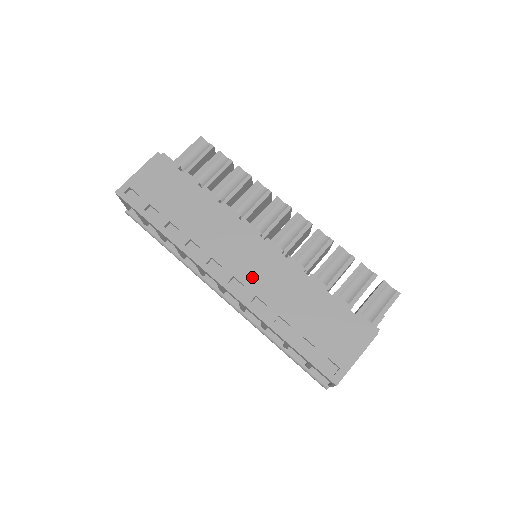
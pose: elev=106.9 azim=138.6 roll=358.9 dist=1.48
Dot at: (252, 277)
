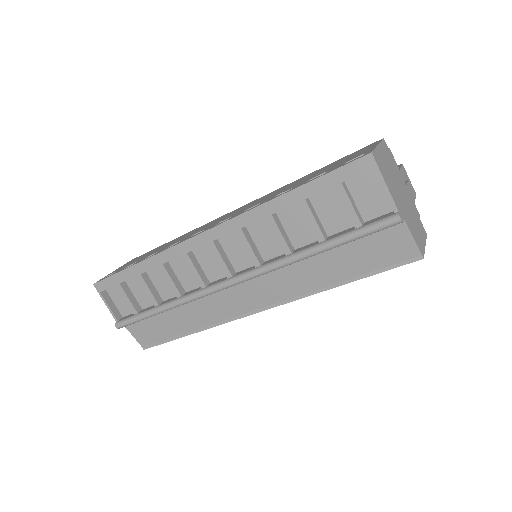
Dot at: (238, 212)
